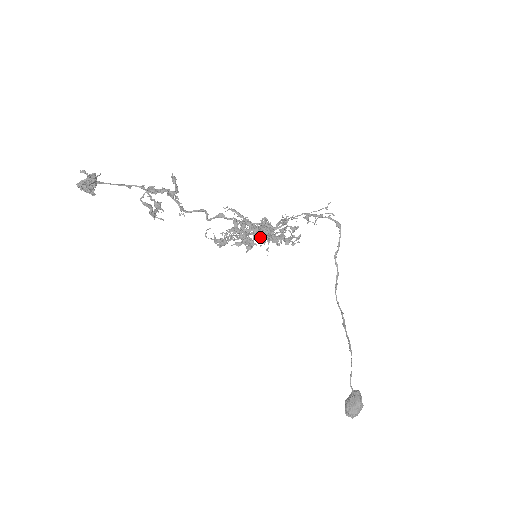
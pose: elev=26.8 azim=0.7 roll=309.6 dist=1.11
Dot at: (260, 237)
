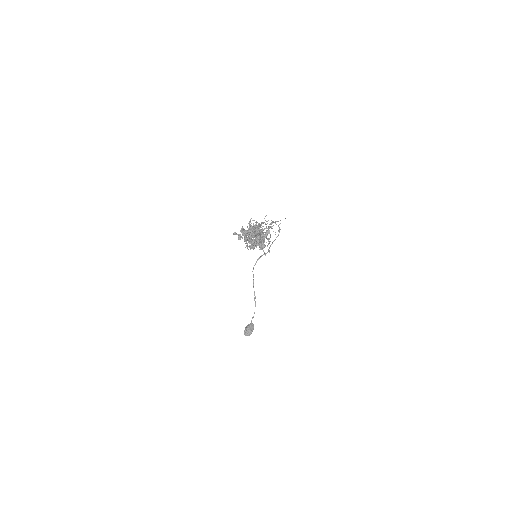
Dot at: occluded
